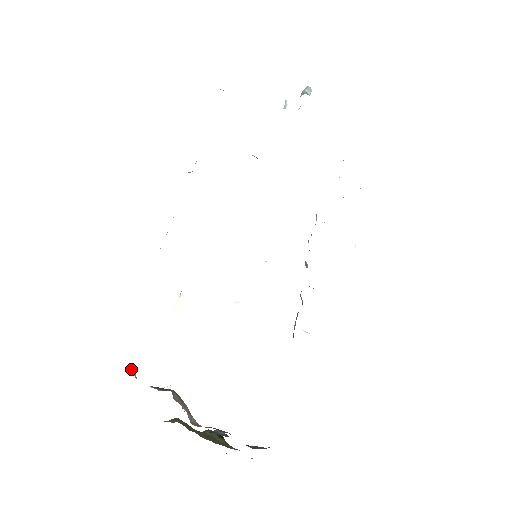
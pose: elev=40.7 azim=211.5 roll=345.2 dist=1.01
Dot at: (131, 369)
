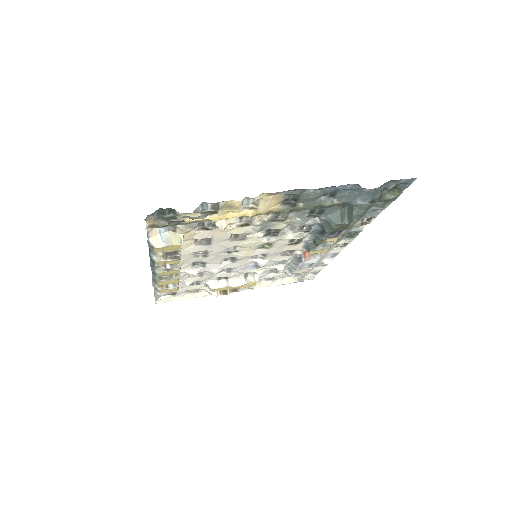
Dot at: occluded
